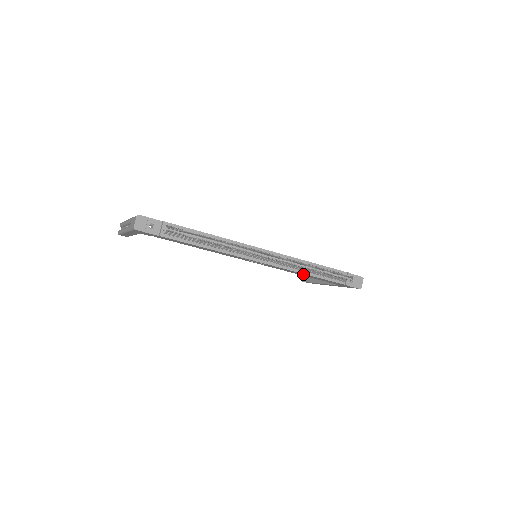
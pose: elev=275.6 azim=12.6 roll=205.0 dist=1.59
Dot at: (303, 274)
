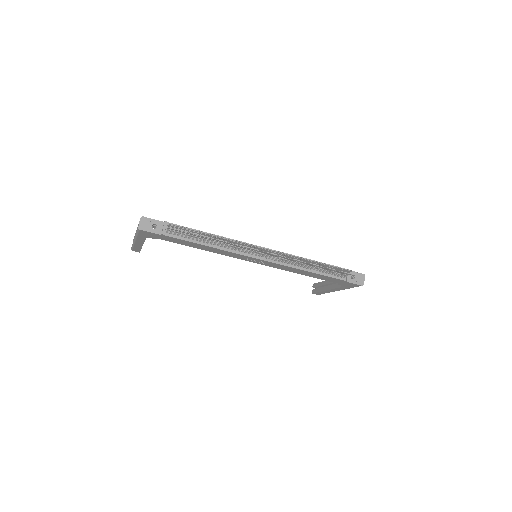
Dot at: (303, 271)
